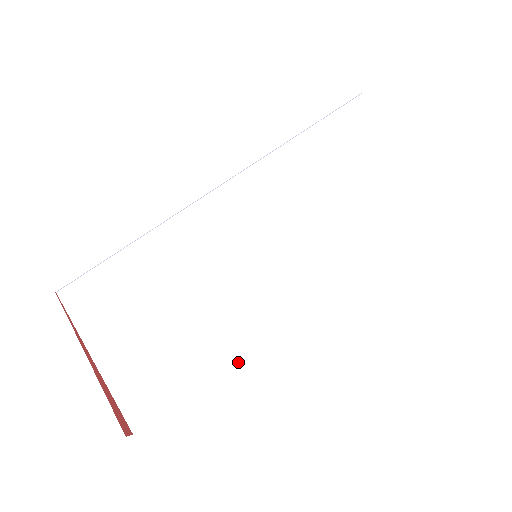
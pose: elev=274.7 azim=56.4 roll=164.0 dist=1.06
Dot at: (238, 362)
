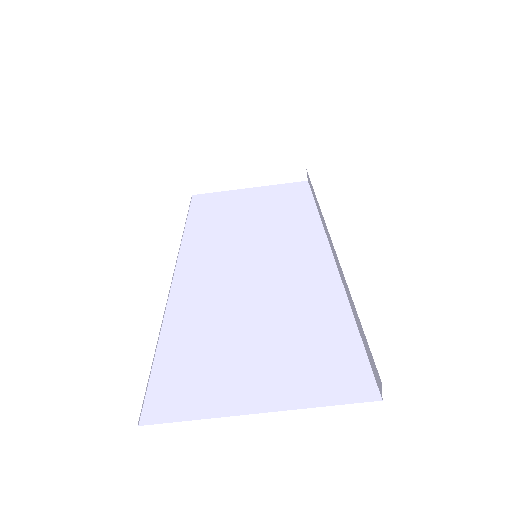
Dot at: (344, 292)
